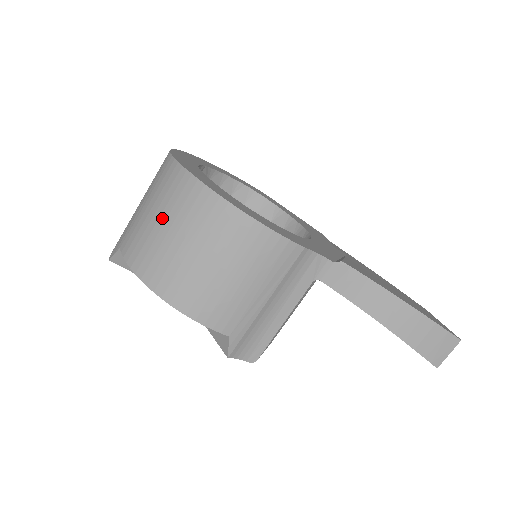
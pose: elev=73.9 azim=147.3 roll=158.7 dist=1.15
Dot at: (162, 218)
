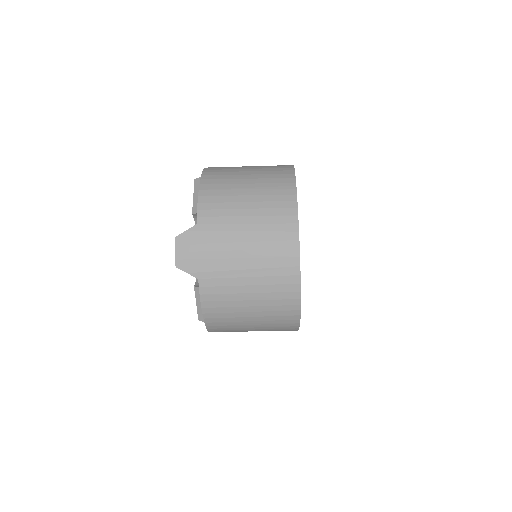
Dot at: (256, 309)
